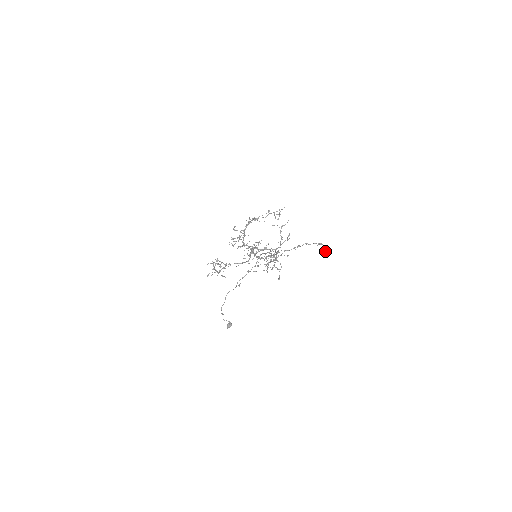
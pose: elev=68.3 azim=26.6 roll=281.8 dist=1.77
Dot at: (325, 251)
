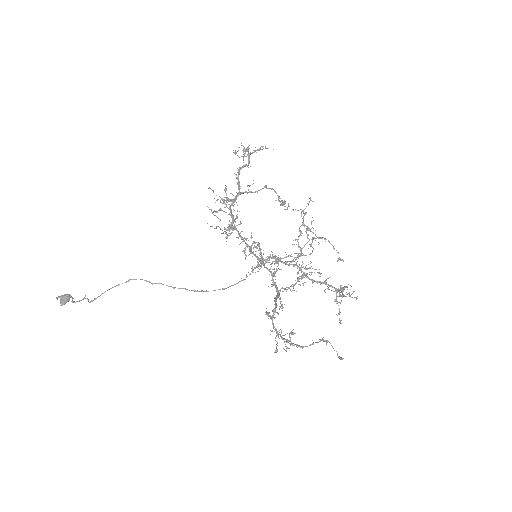
Dot at: (340, 259)
